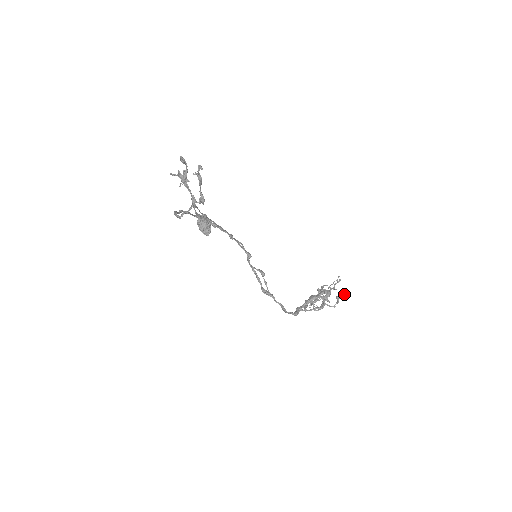
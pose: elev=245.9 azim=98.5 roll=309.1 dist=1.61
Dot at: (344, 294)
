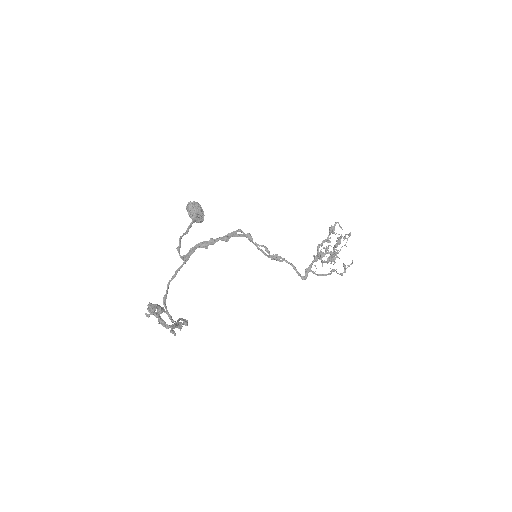
Dot at: (351, 264)
